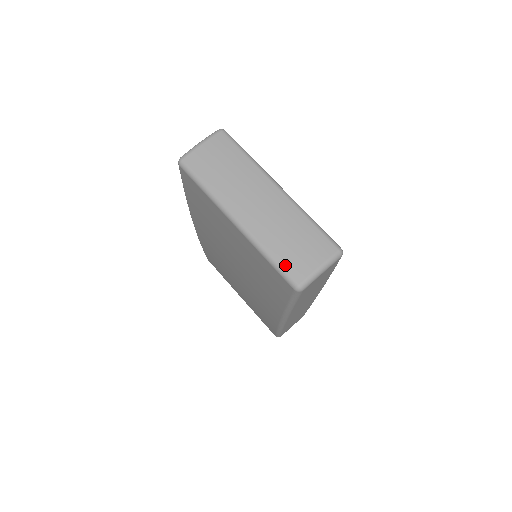
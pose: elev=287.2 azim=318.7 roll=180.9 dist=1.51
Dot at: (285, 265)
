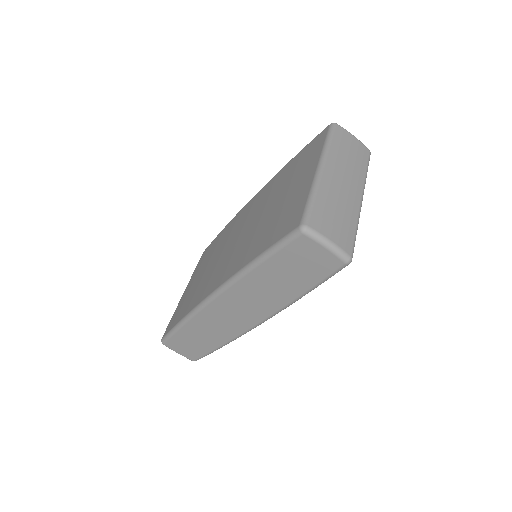
Dot at: (315, 211)
